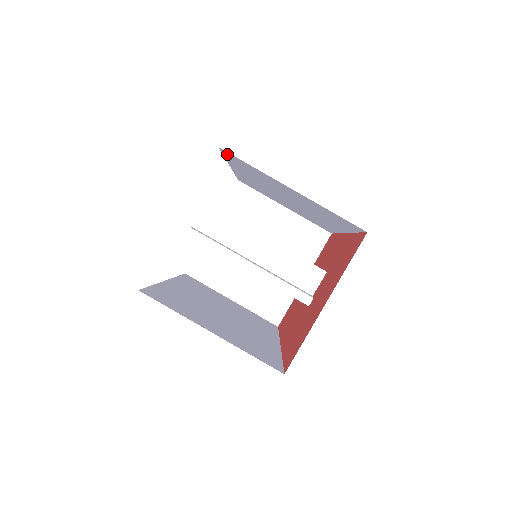
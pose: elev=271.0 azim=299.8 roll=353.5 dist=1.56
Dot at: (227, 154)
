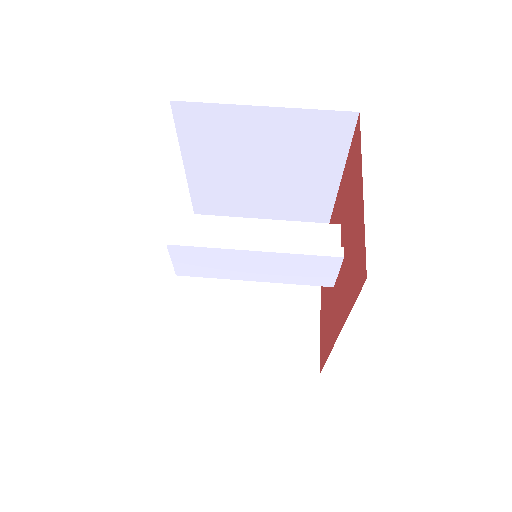
Dot at: (181, 115)
